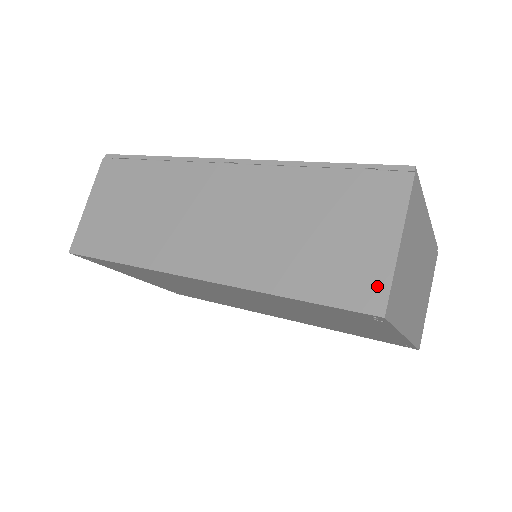
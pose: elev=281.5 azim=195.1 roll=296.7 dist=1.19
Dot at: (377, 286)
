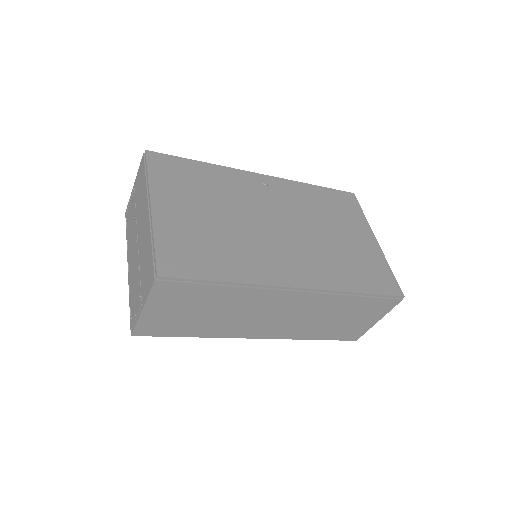
Dot at: (359, 334)
